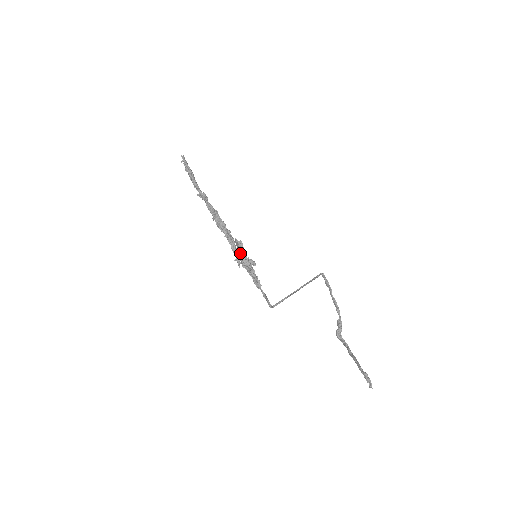
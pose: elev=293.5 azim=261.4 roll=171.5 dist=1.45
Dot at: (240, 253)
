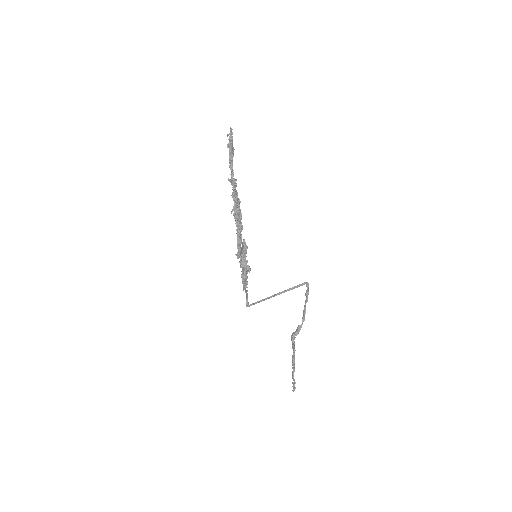
Dot at: (242, 254)
